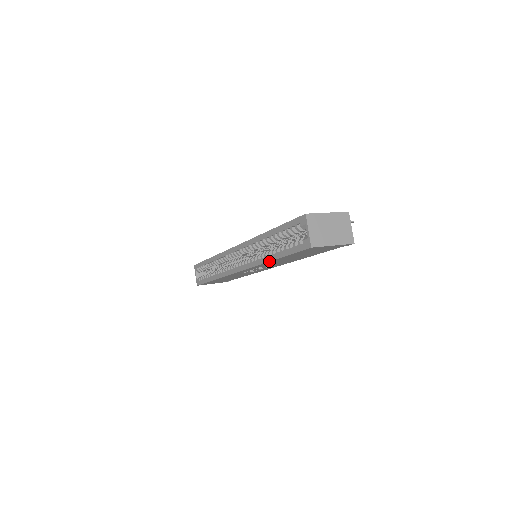
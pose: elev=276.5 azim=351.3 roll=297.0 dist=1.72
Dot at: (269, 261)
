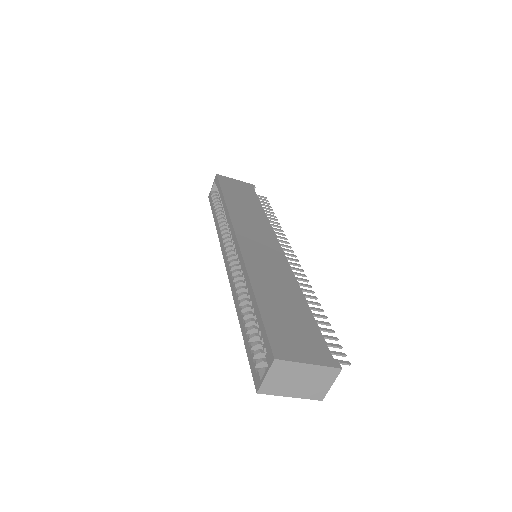
Dot at: occluded
